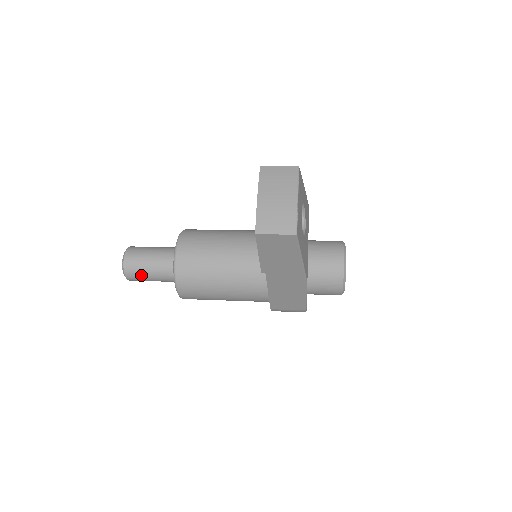
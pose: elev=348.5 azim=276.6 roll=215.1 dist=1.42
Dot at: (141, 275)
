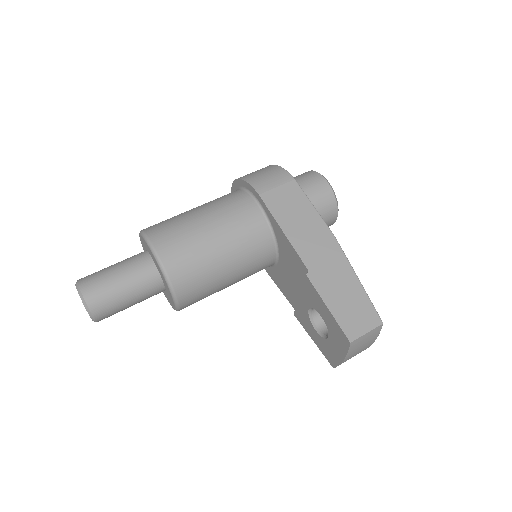
Dot at: occluded
